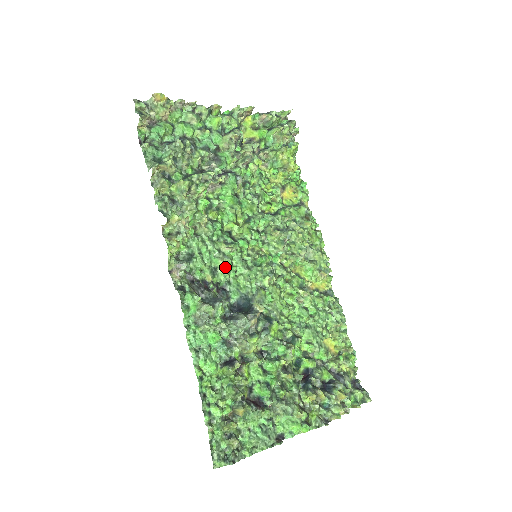
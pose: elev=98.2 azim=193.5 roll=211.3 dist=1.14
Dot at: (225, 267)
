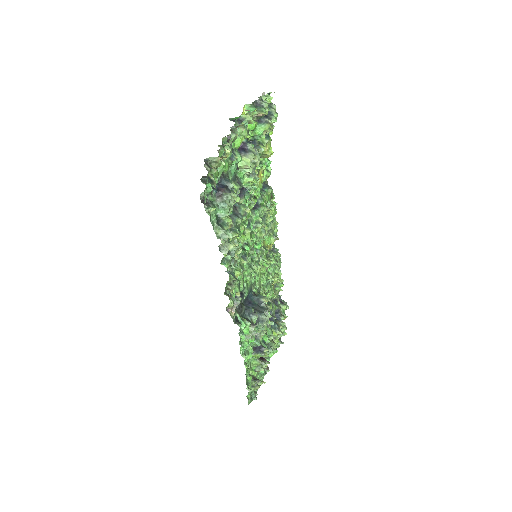
Dot at: occluded
